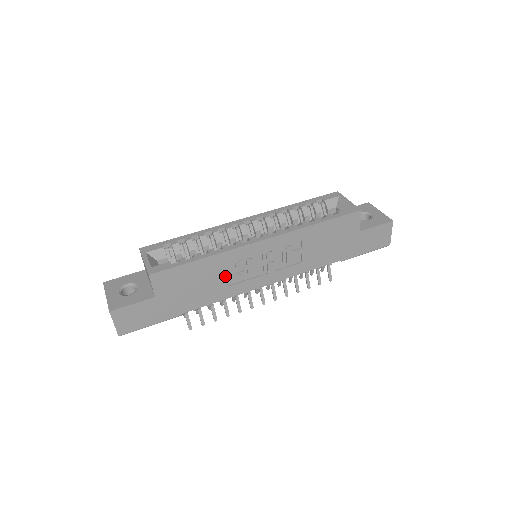
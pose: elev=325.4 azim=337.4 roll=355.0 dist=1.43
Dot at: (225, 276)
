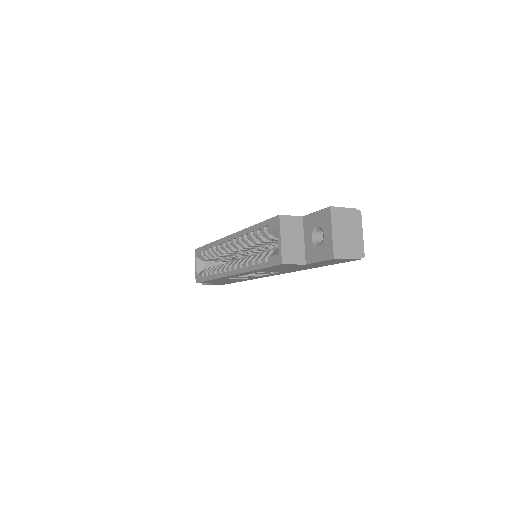
Dot at: (237, 278)
